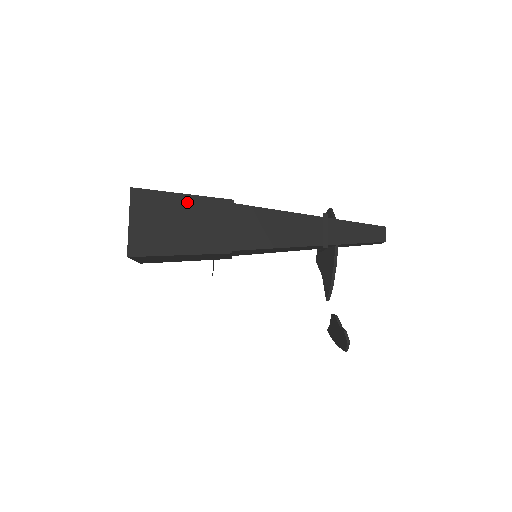
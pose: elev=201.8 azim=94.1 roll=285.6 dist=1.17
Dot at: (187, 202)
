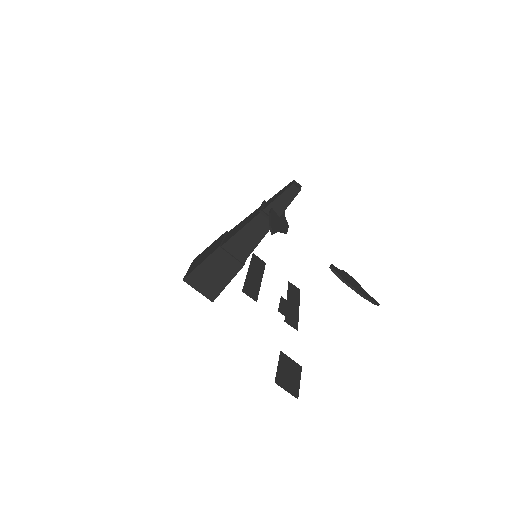
Dot at: occluded
